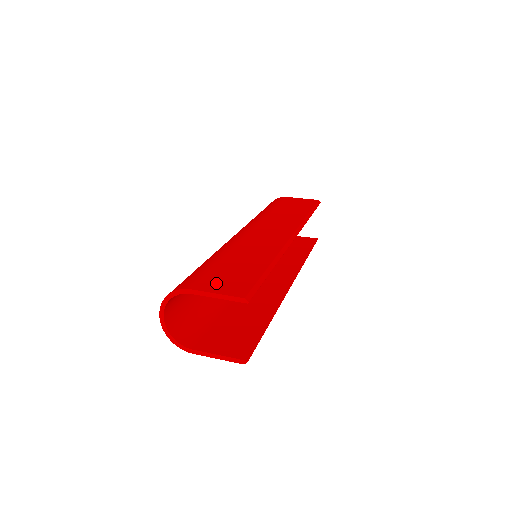
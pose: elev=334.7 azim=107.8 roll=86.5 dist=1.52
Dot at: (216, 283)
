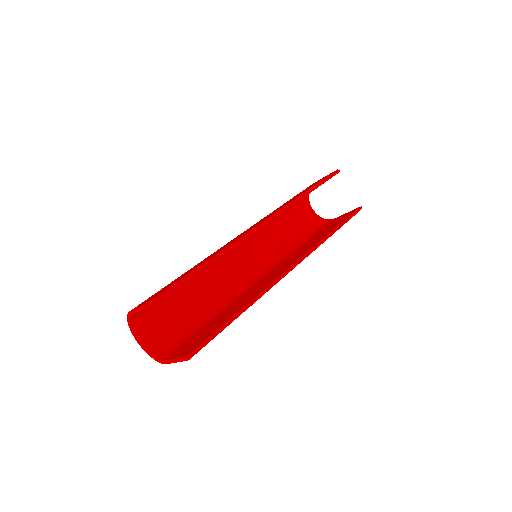
Dot at: (150, 298)
